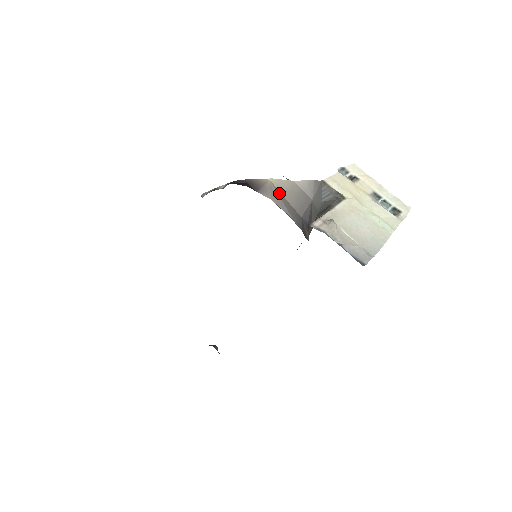
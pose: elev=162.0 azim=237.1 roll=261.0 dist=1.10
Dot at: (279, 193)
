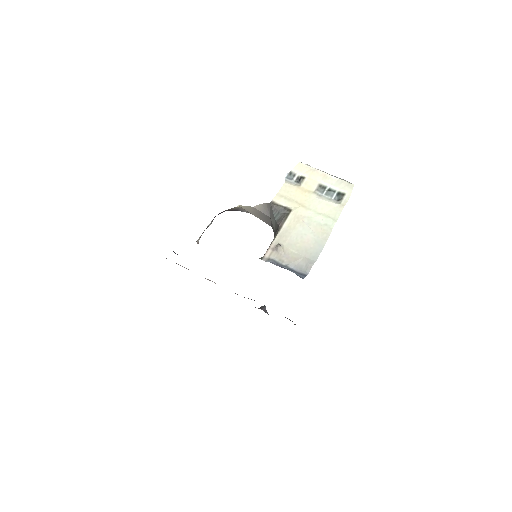
Dot at: occluded
